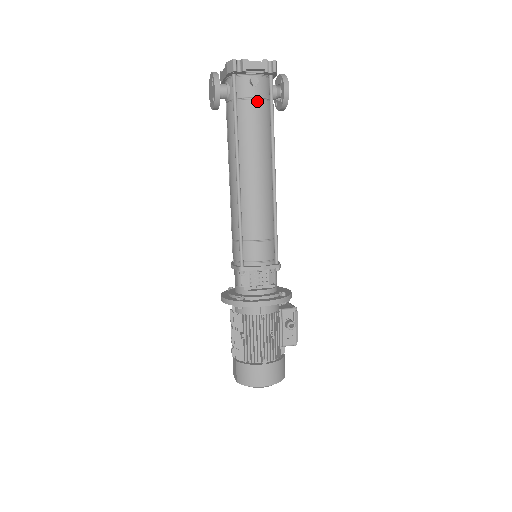
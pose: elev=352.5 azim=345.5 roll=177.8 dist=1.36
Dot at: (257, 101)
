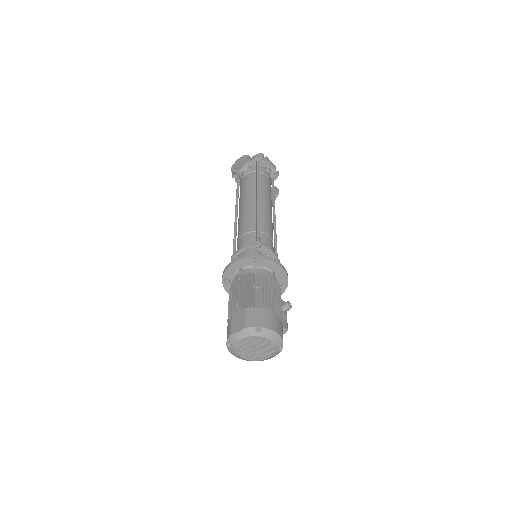
Dot at: (269, 179)
